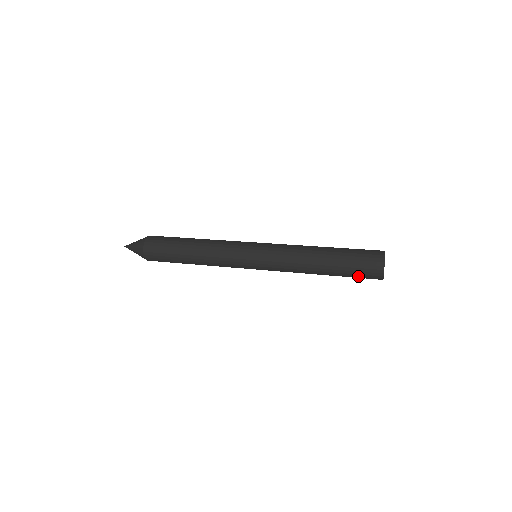
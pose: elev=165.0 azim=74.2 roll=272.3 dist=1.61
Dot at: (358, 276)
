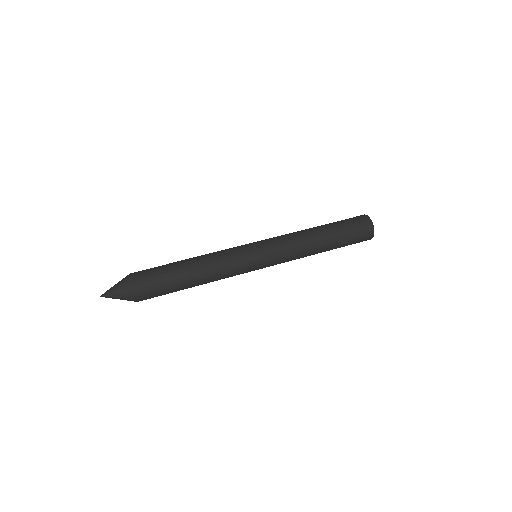
Dot at: (353, 243)
